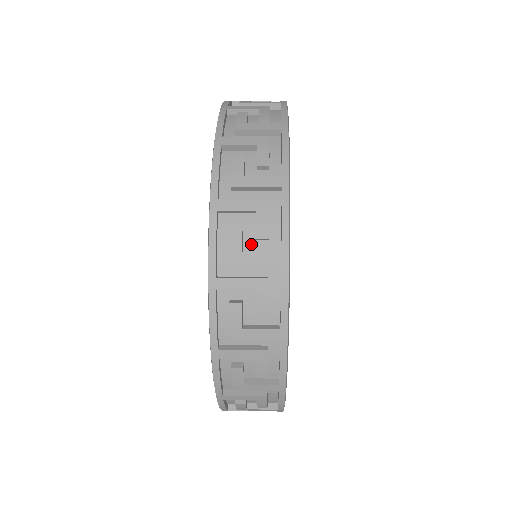
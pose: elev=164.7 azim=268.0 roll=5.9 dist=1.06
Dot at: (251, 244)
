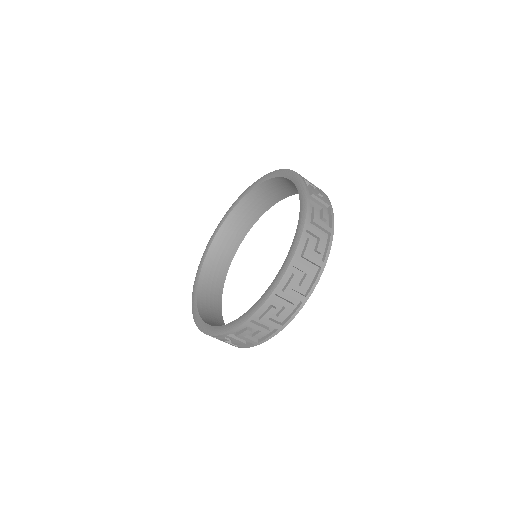
Dot at: occluded
